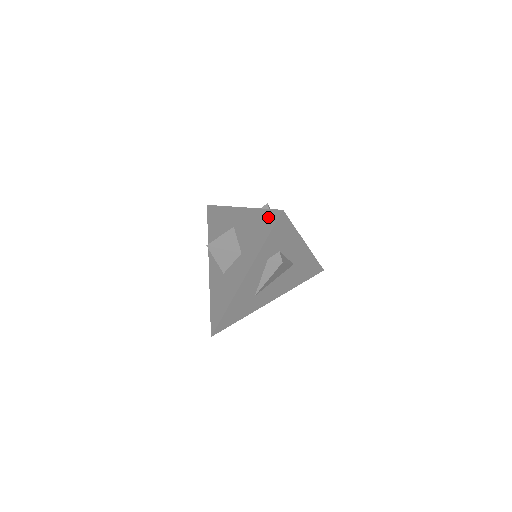
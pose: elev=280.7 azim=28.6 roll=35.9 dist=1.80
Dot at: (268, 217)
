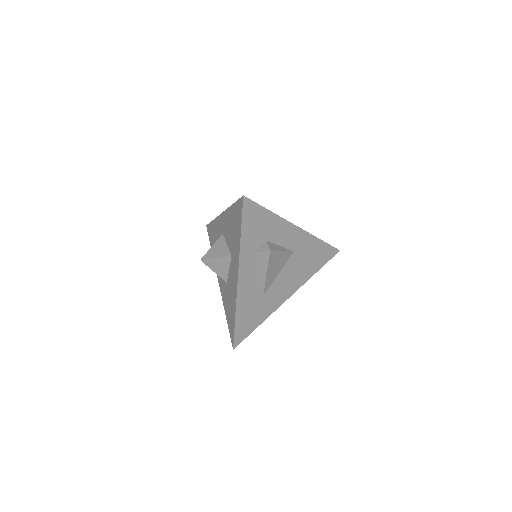
Dot at: (237, 209)
